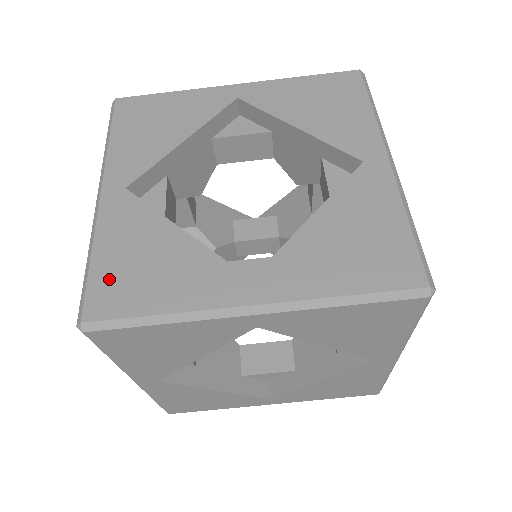
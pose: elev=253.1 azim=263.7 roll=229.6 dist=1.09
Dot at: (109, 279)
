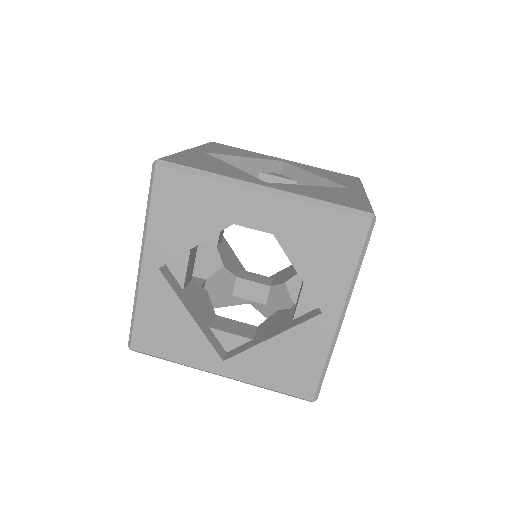
Dot at: (182, 159)
